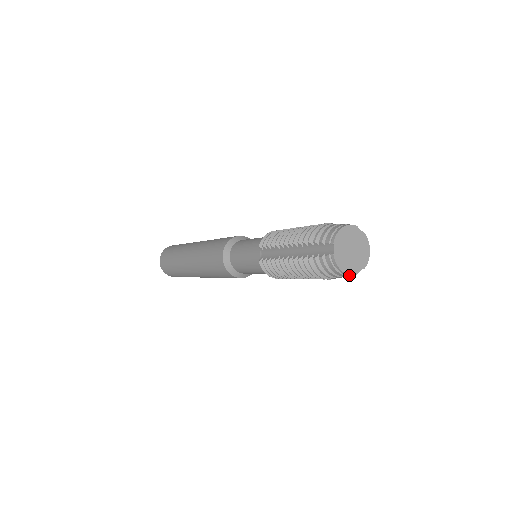
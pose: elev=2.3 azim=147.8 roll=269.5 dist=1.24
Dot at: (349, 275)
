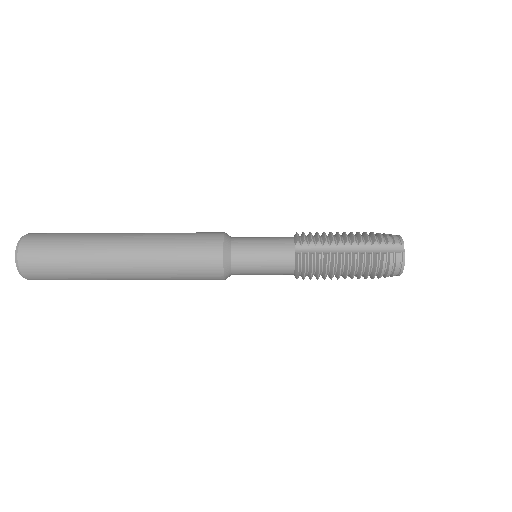
Dot at: (400, 274)
